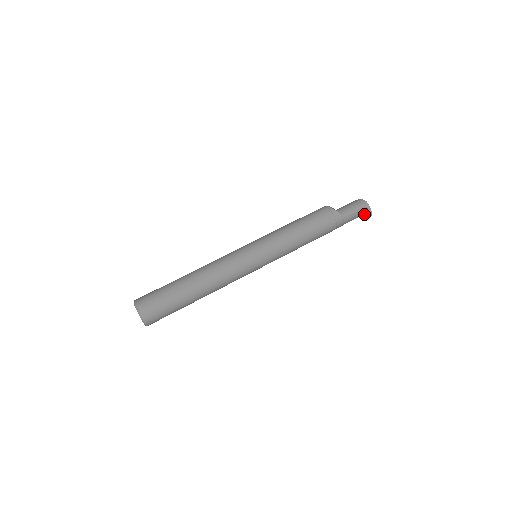
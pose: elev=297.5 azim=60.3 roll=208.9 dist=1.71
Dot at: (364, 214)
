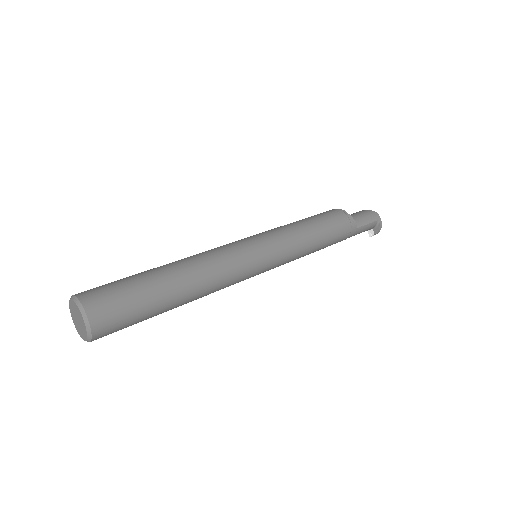
Dot at: occluded
